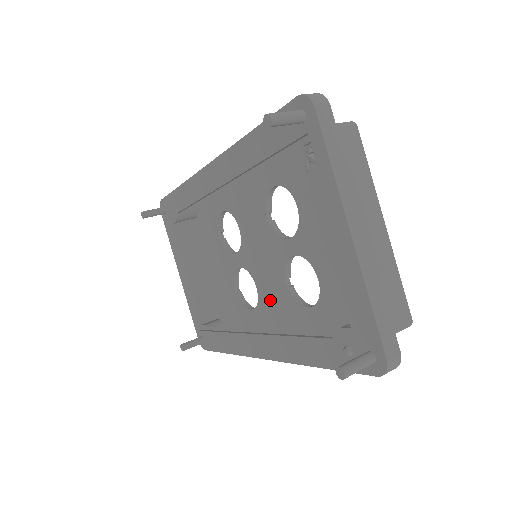
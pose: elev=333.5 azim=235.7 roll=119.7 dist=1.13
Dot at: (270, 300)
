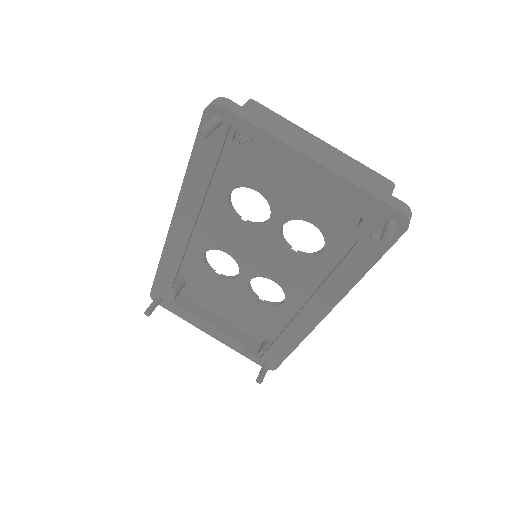
Dot at: (291, 278)
